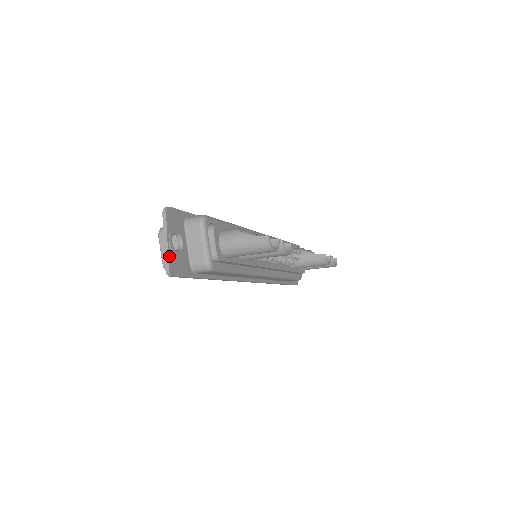
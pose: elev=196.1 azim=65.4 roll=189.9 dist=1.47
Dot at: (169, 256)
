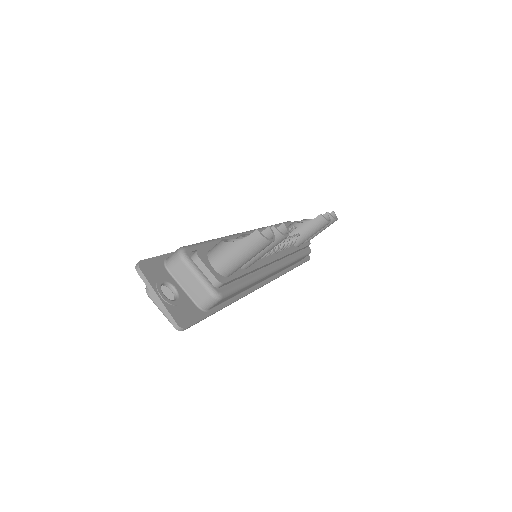
Dot at: (169, 311)
